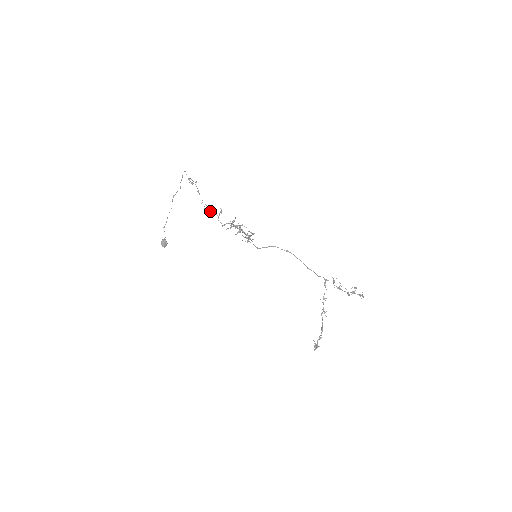
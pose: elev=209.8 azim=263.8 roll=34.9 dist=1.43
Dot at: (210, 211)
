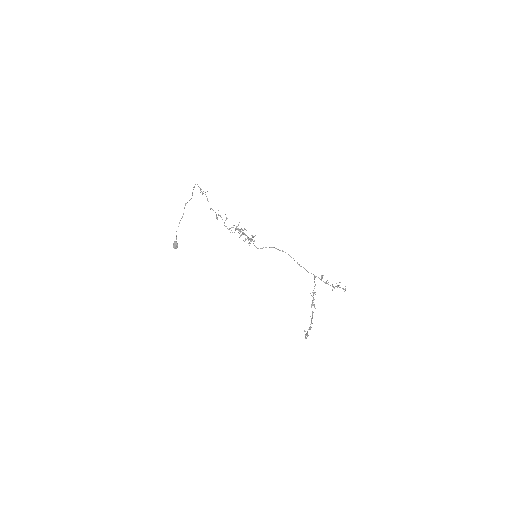
Dot at: (217, 217)
